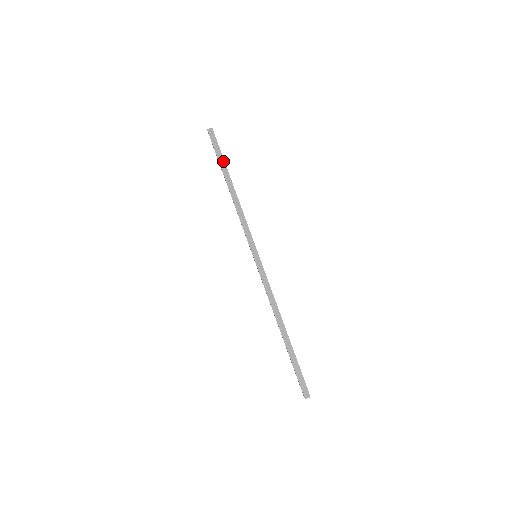
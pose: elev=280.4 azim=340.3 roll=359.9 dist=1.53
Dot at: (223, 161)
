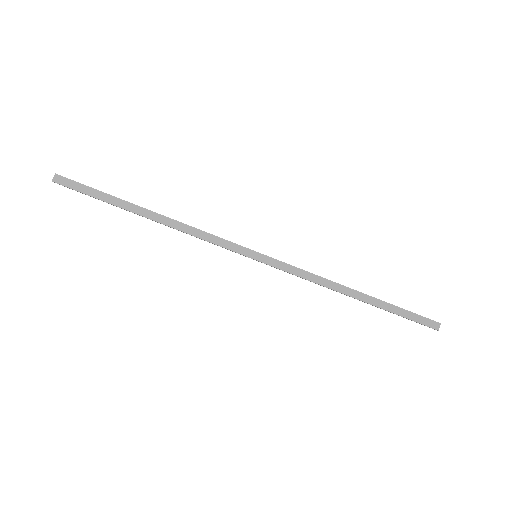
Dot at: (111, 197)
